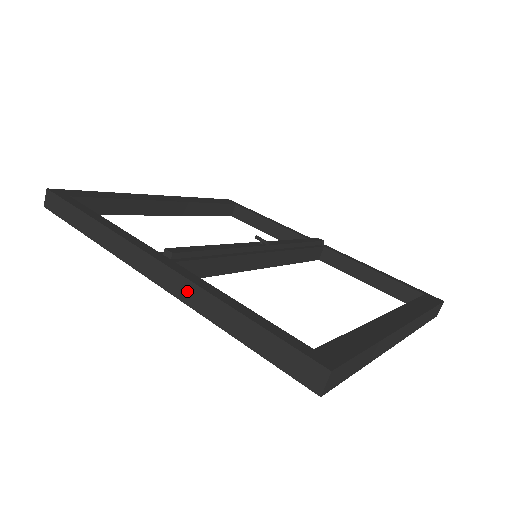
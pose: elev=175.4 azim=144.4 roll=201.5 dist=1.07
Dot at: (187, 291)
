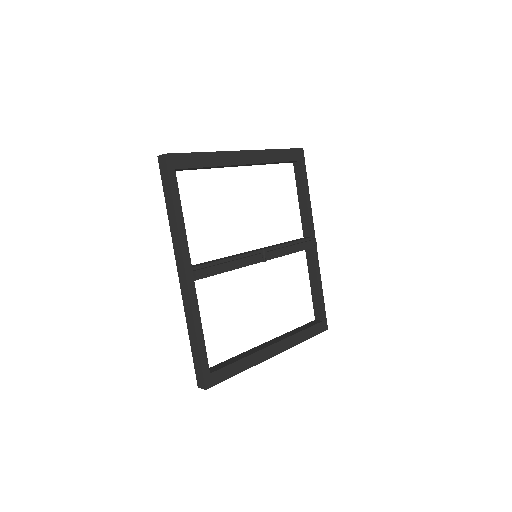
Dot at: (187, 304)
